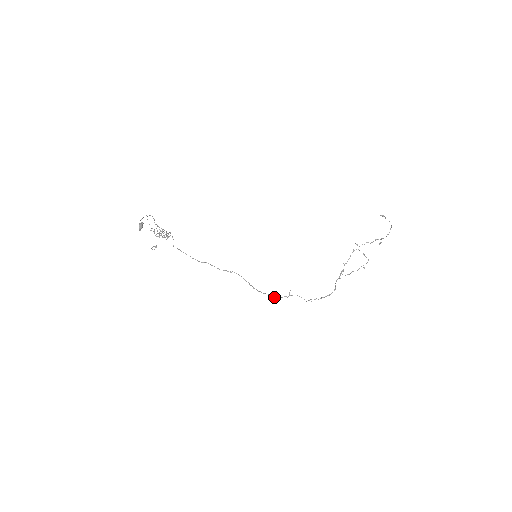
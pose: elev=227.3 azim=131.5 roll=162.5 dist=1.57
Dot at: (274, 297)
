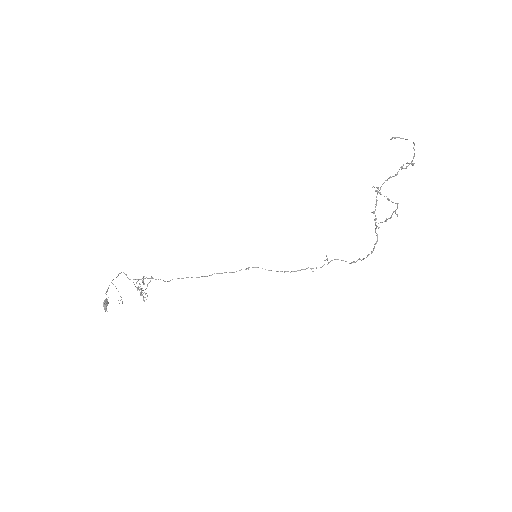
Dot at: occluded
